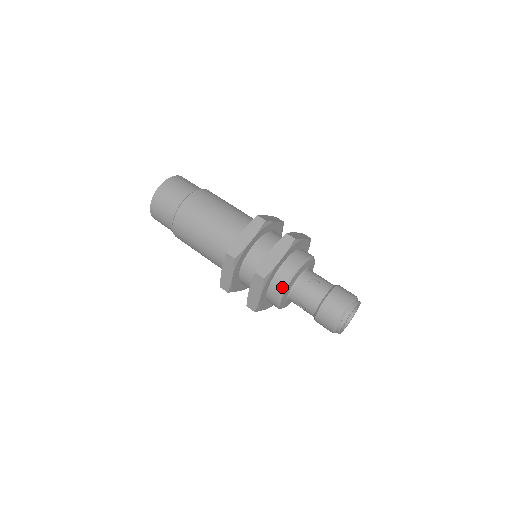
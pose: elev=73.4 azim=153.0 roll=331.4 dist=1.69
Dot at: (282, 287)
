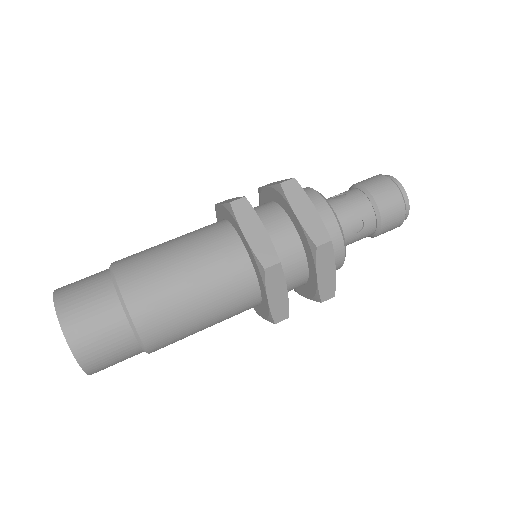
Dot at: occluded
